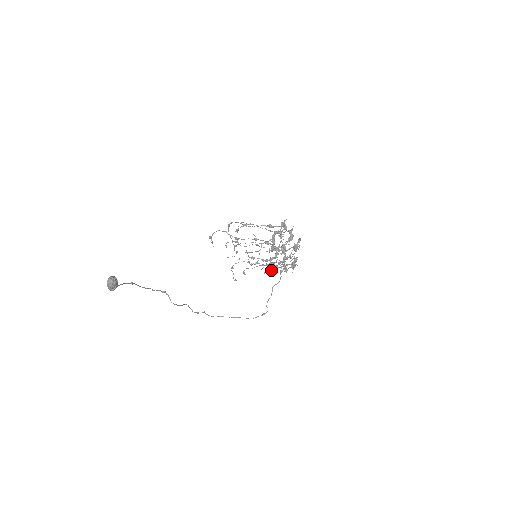
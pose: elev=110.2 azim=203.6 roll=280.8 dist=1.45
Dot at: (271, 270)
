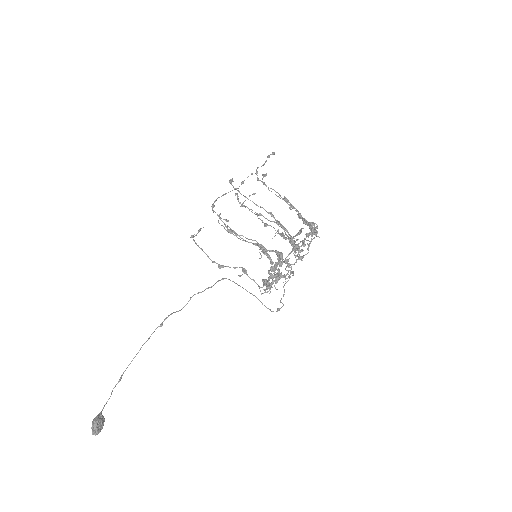
Dot at: occluded
